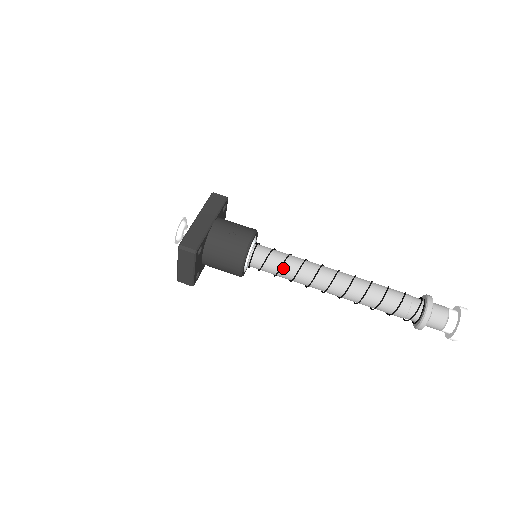
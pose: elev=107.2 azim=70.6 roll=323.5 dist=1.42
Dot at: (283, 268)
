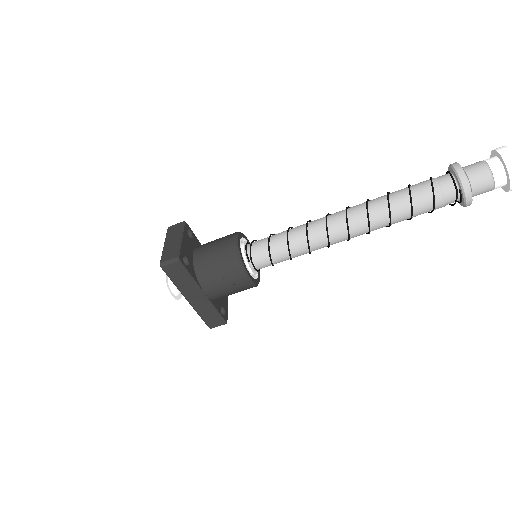
Dot at: occluded
